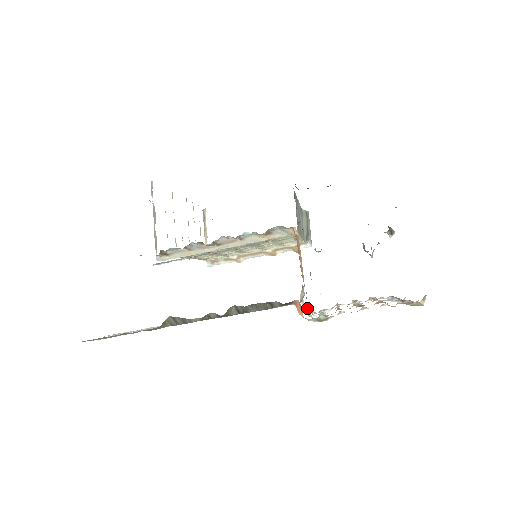
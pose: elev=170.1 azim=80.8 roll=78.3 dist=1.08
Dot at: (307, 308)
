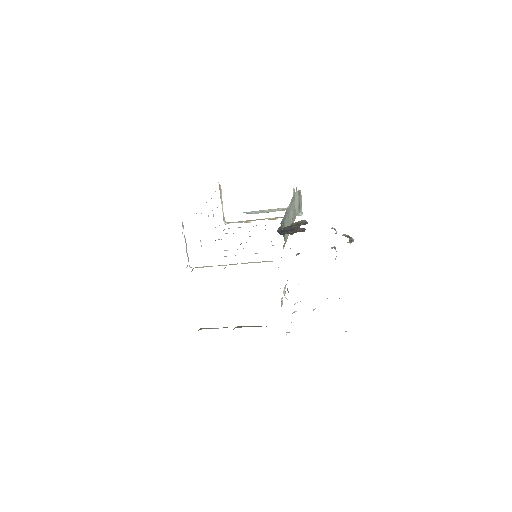
Dot at: (287, 299)
